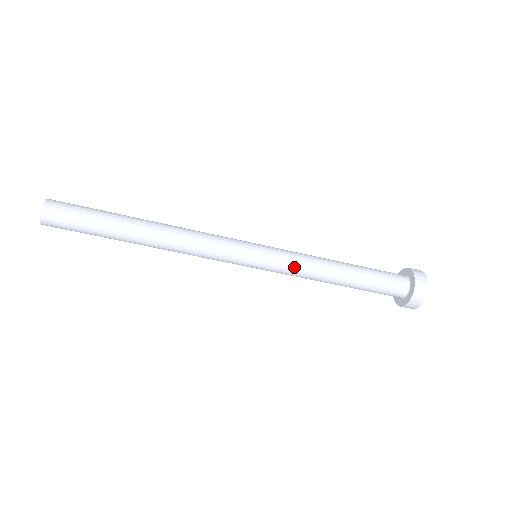
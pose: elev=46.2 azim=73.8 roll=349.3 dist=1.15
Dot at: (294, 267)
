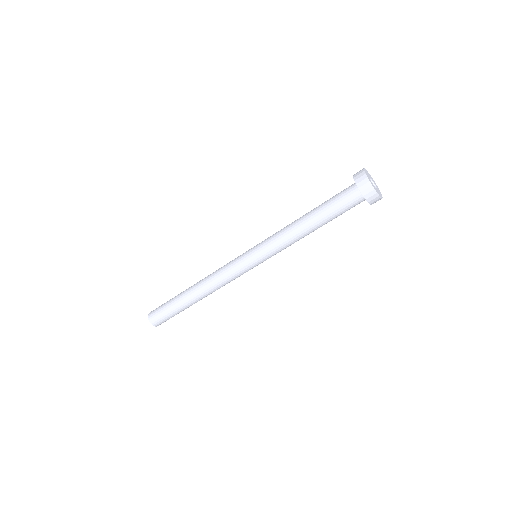
Dot at: (280, 249)
